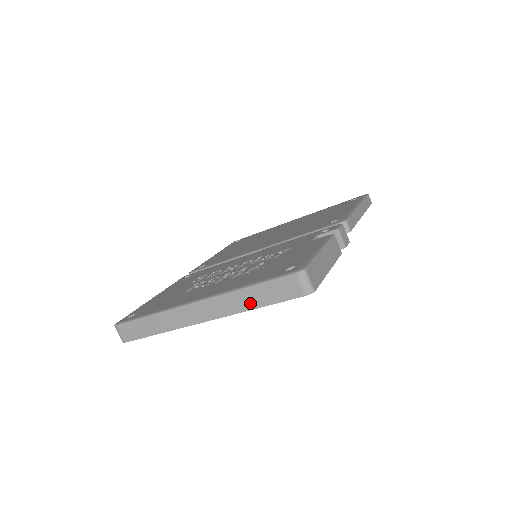
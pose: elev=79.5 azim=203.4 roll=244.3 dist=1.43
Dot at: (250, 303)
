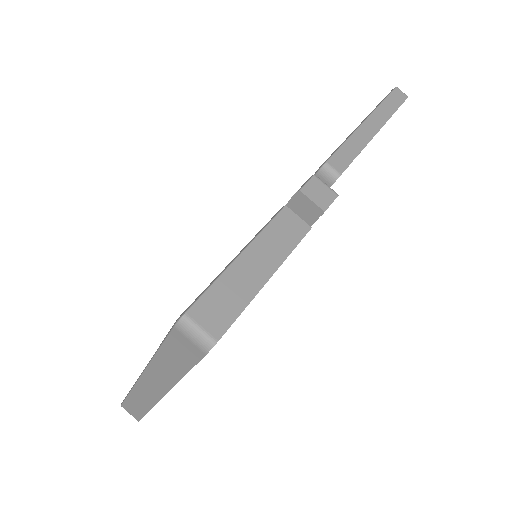
Dot at: (173, 371)
